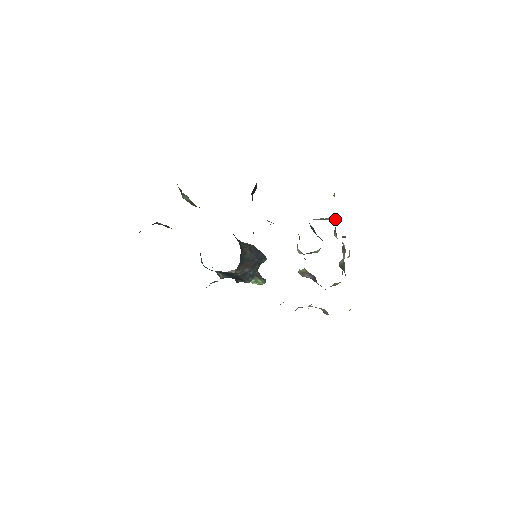
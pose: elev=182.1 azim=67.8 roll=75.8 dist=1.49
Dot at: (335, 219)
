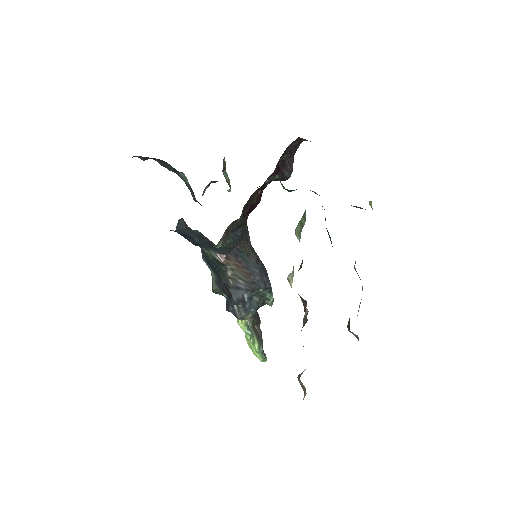
Dot at: occluded
